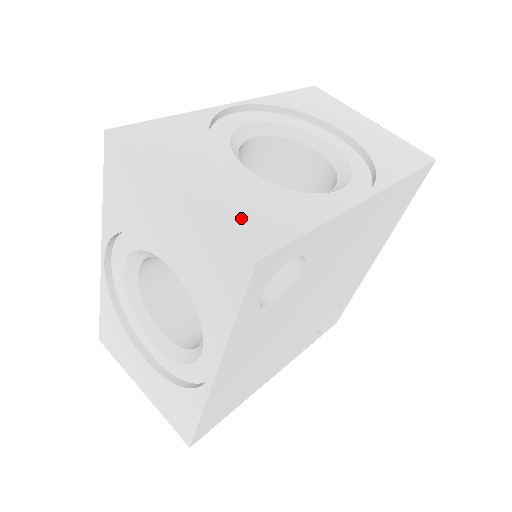
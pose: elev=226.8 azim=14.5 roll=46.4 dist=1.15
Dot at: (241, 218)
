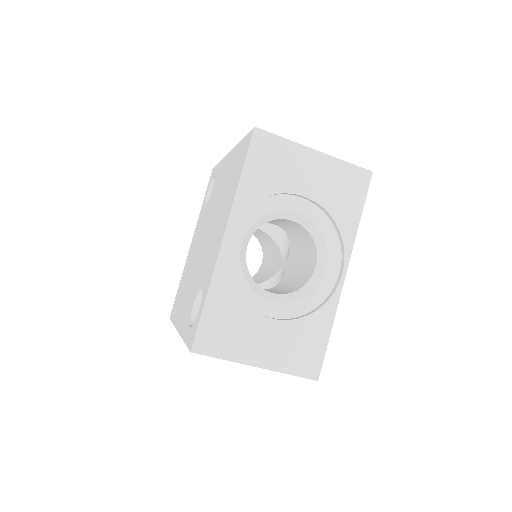
Dot at: (297, 358)
